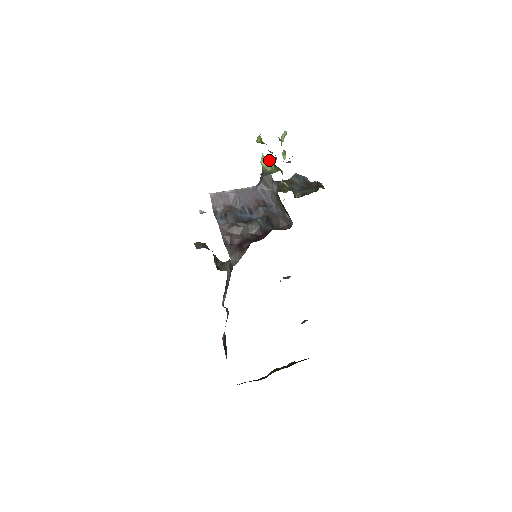
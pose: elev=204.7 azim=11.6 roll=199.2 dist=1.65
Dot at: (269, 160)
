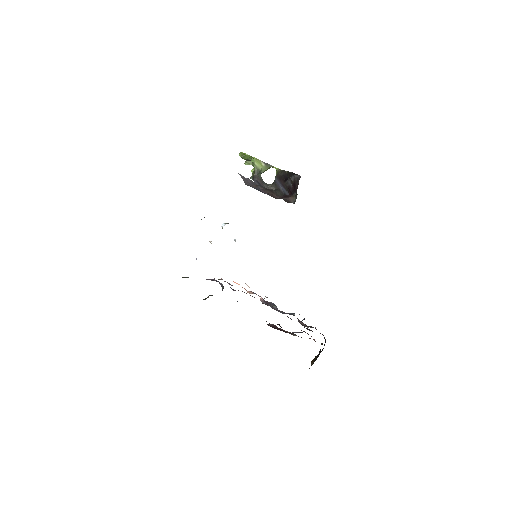
Dot at: (260, 161)
